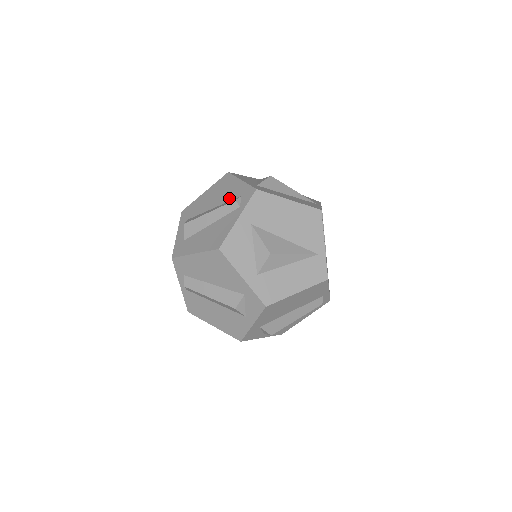
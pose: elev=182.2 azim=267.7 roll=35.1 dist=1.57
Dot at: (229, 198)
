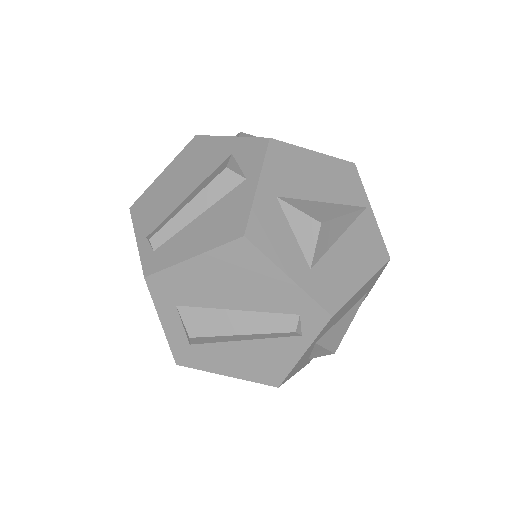
Dot at: (270, 307)
